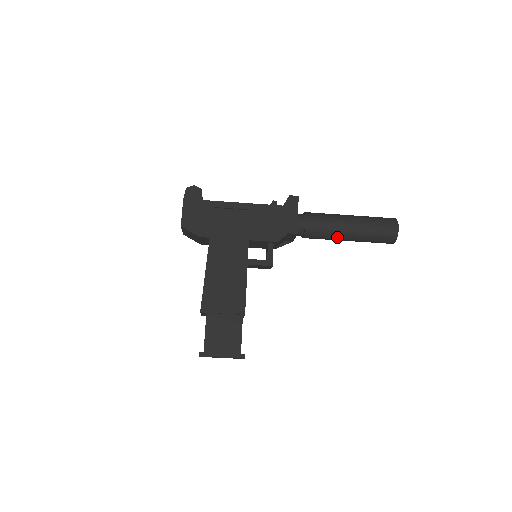
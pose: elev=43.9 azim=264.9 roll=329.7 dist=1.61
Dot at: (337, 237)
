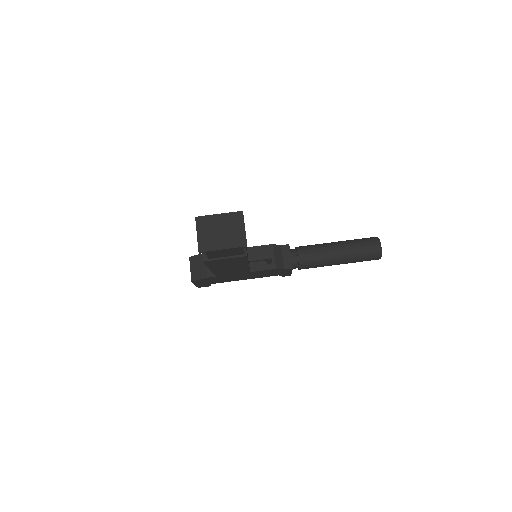
Dot at: (327, 248)
